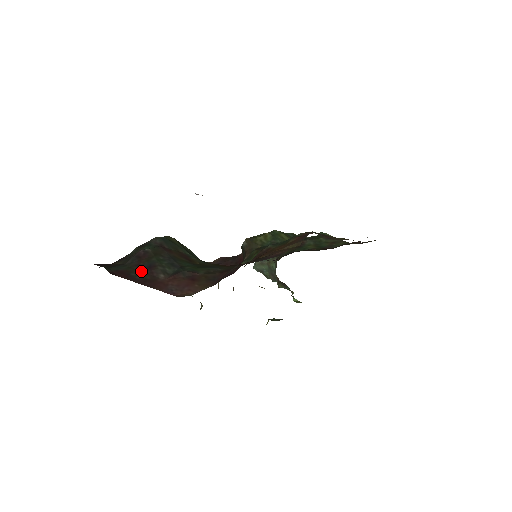
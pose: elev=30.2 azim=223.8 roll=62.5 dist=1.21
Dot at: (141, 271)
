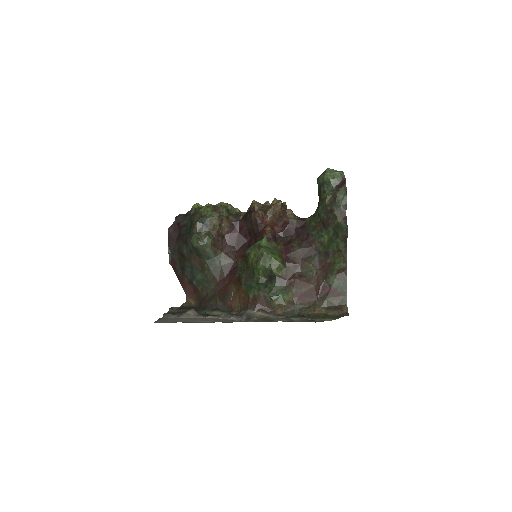
Dot at: (180, 268)
